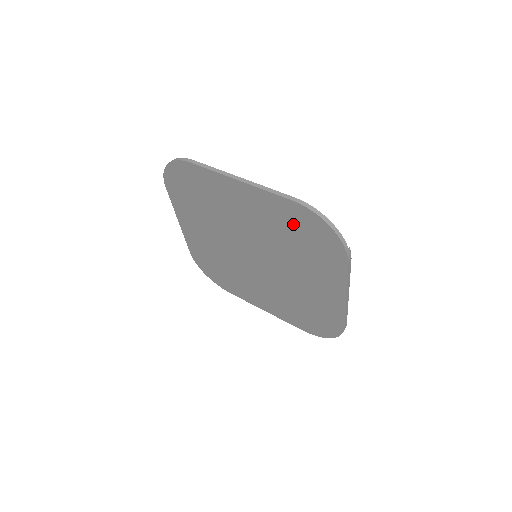
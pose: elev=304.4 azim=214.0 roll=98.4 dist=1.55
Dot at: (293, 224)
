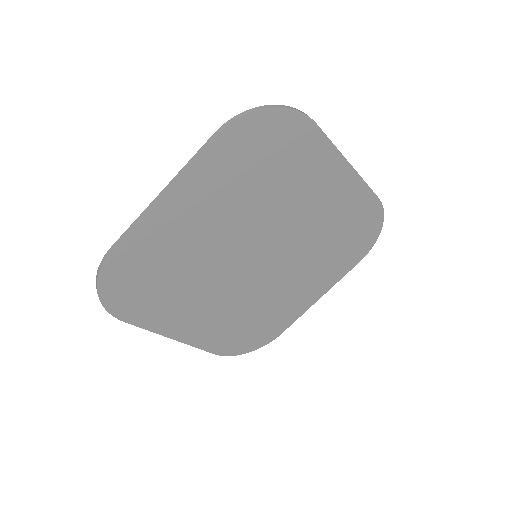
Dot at: (353, 220)
